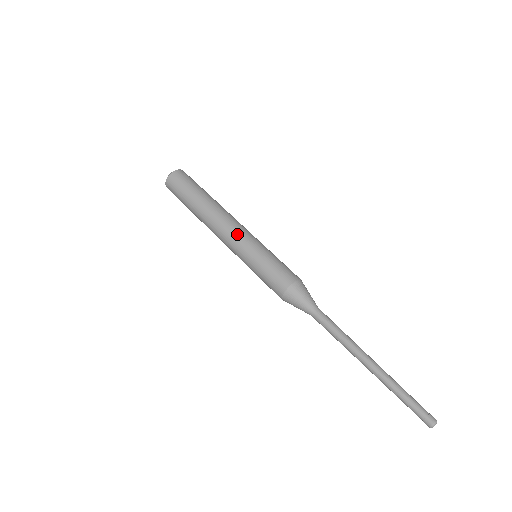
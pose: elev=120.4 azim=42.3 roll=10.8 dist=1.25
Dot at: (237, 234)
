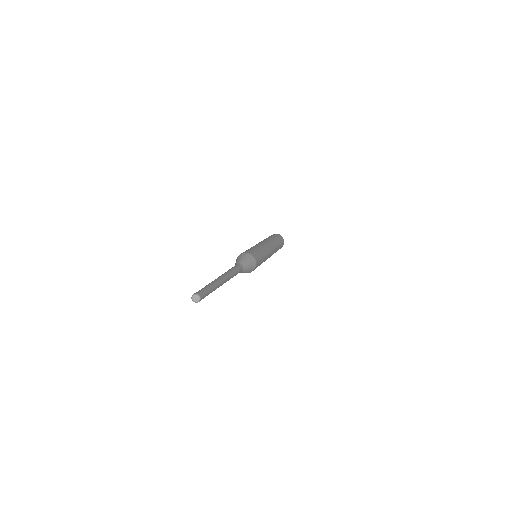
Dot at: occluded
